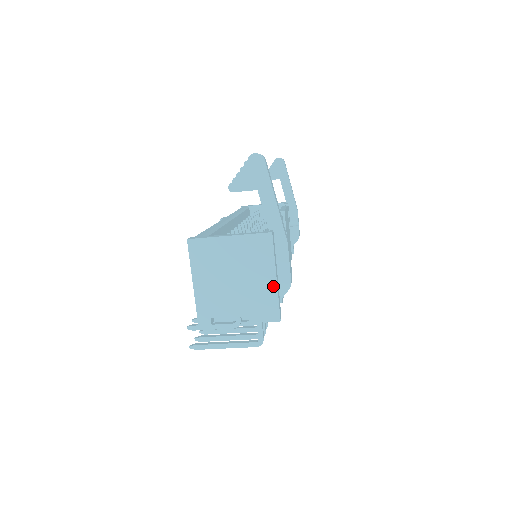
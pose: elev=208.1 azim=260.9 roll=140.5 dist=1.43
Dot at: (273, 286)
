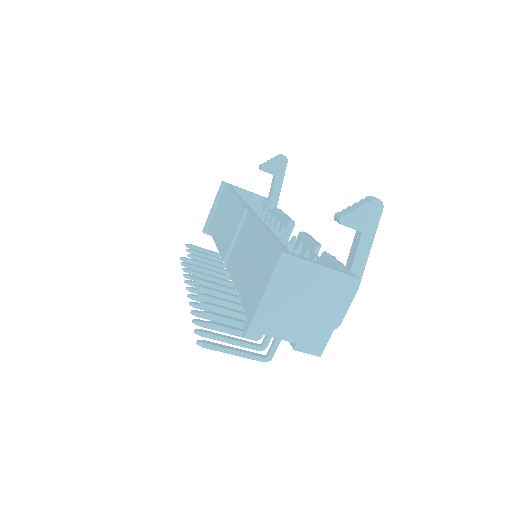
Dot at: (332, 325)
